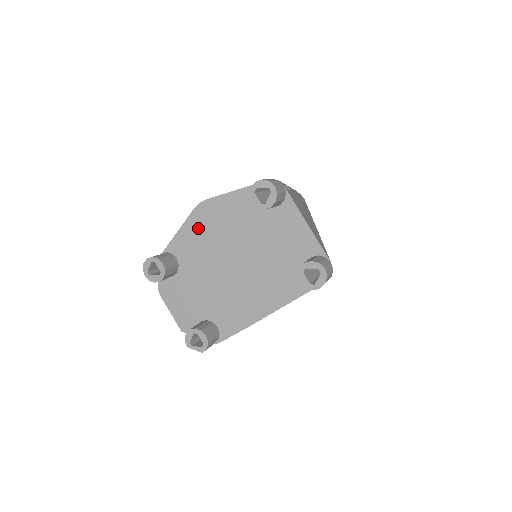
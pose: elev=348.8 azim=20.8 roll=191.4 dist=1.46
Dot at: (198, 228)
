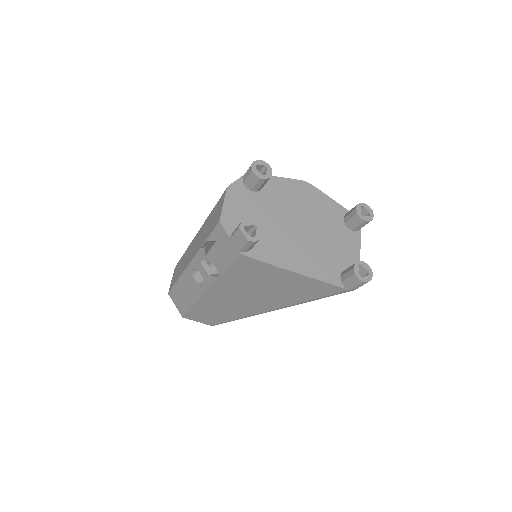
Dot at: (294, 189)
